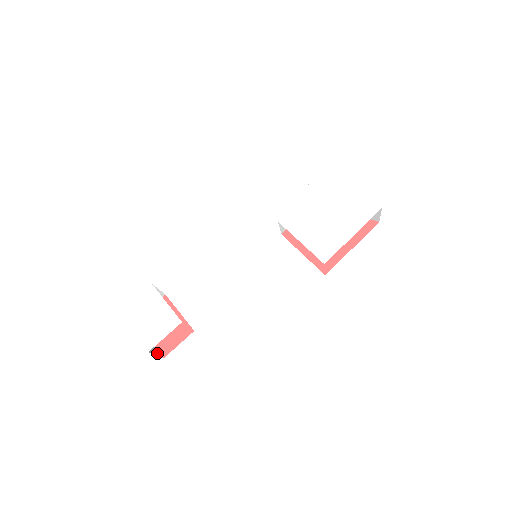
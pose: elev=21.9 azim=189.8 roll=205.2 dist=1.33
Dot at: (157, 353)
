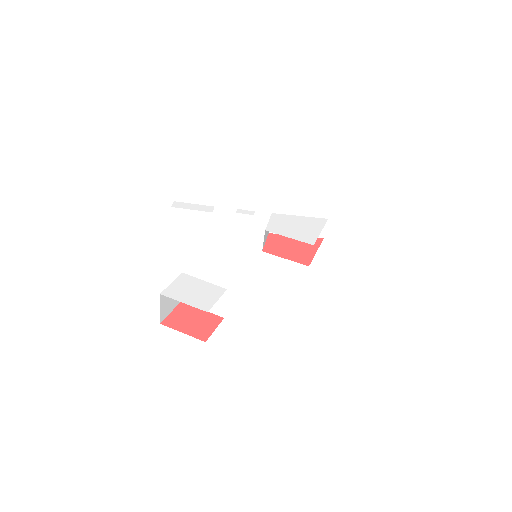
Dot at: occluded
